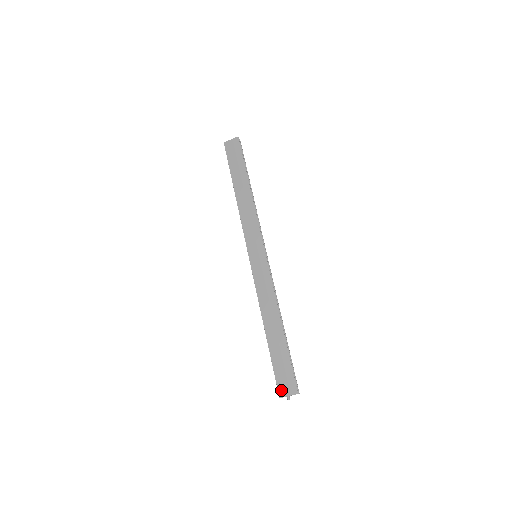
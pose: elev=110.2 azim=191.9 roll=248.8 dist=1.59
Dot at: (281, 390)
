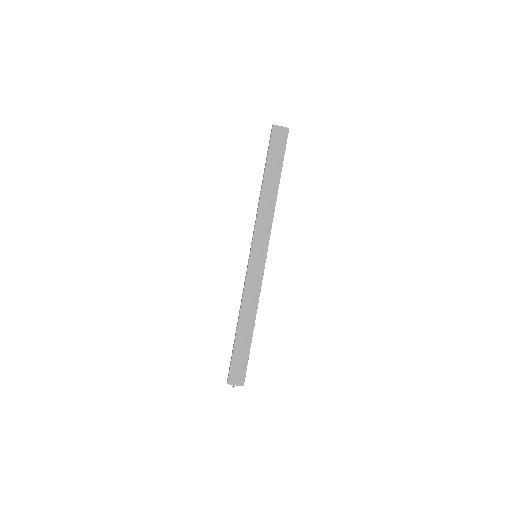
Dot at: (231, 379)
